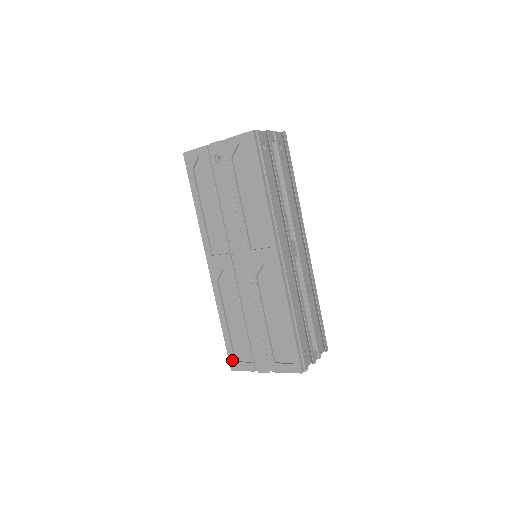
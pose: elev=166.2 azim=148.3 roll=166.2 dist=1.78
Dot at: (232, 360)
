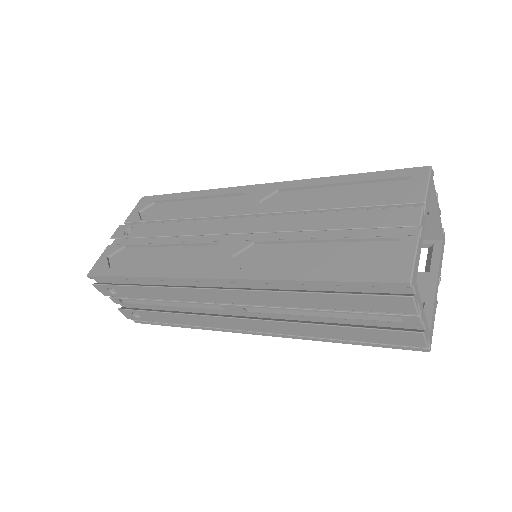
Dot at: (386, 275)
